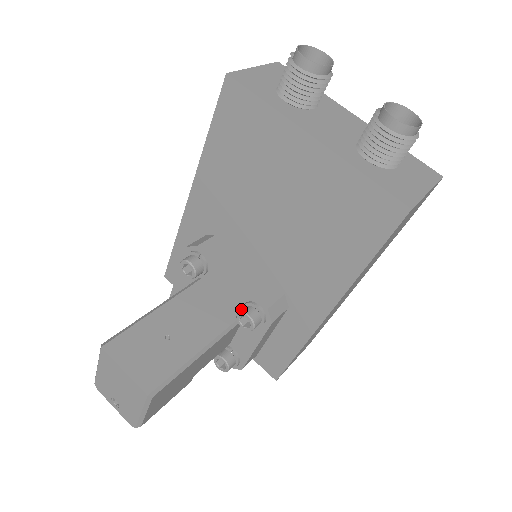
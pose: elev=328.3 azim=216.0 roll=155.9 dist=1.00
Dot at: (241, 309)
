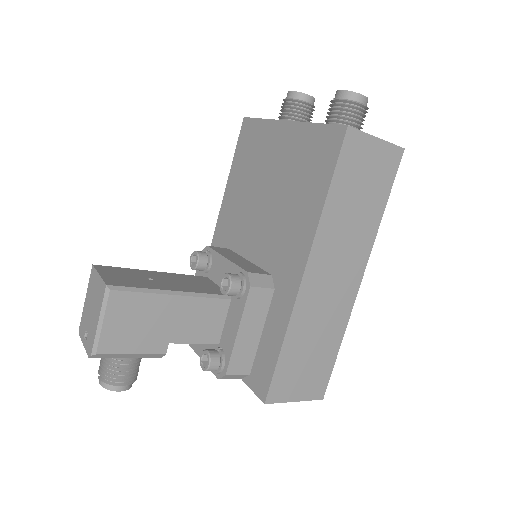
Dot at: occluded
